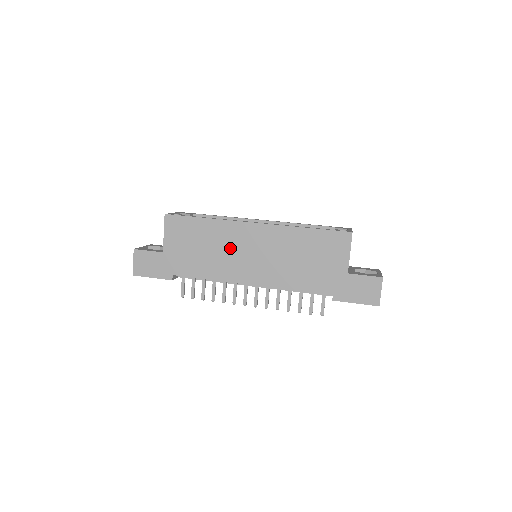
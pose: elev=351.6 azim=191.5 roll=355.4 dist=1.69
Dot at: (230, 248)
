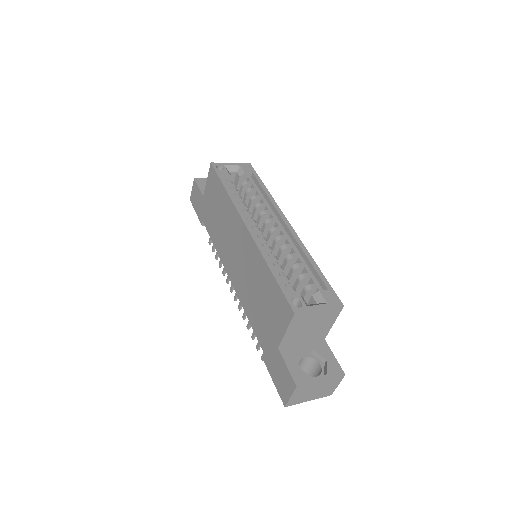
Dot at: (229, 233)
